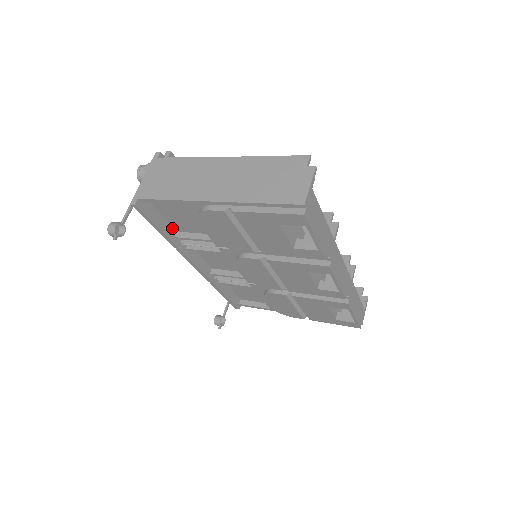
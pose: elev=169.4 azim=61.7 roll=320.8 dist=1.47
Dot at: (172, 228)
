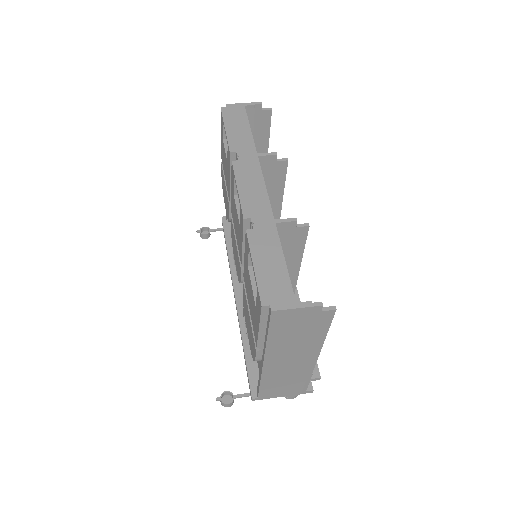
Dot at: occluded
